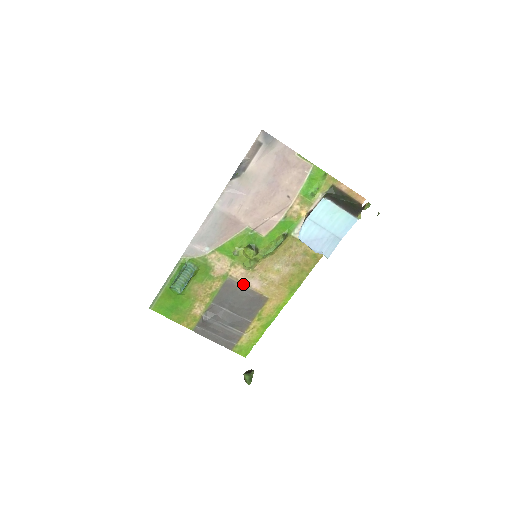
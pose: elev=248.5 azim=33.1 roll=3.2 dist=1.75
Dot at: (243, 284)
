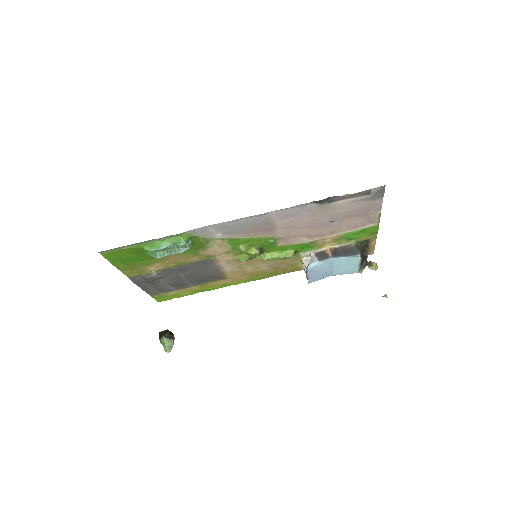
Dot at: (219, 265)
